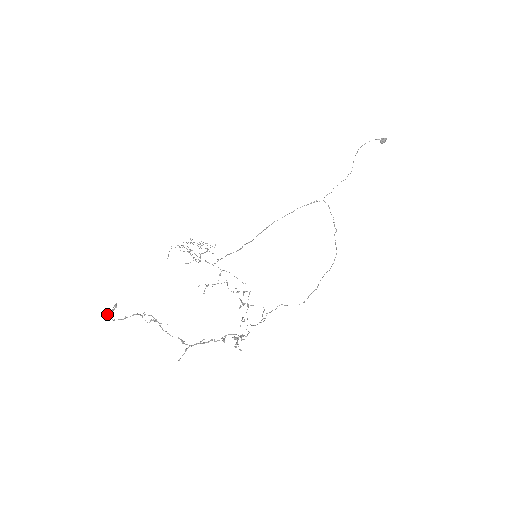
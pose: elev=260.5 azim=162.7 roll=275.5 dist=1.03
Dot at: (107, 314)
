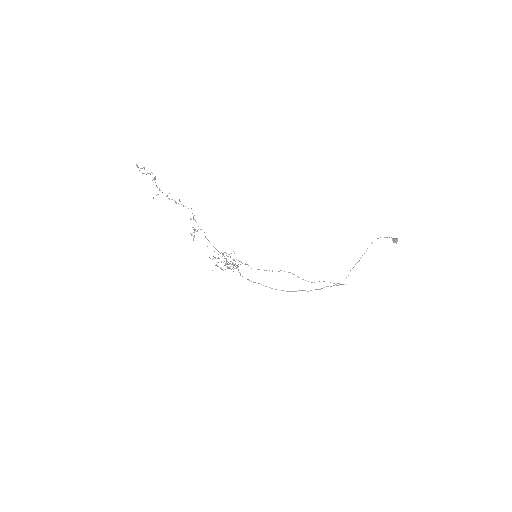
Dot at: occluded
